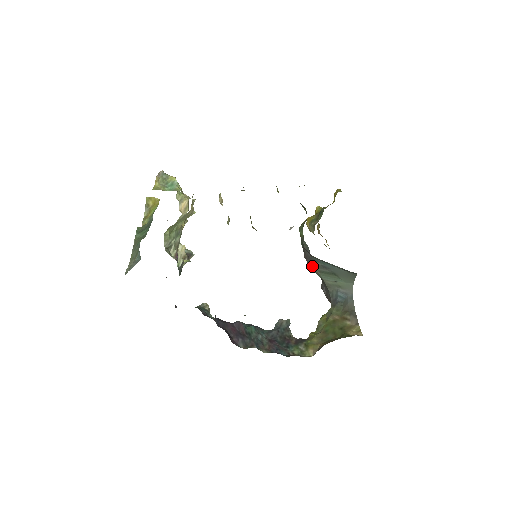
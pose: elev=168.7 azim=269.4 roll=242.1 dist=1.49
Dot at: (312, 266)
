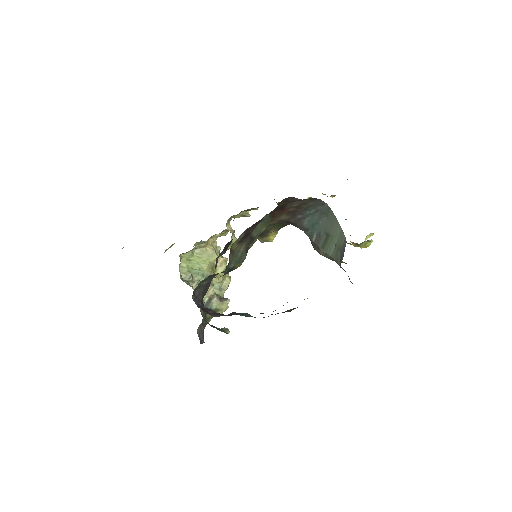
Dot at: (317, 249)
